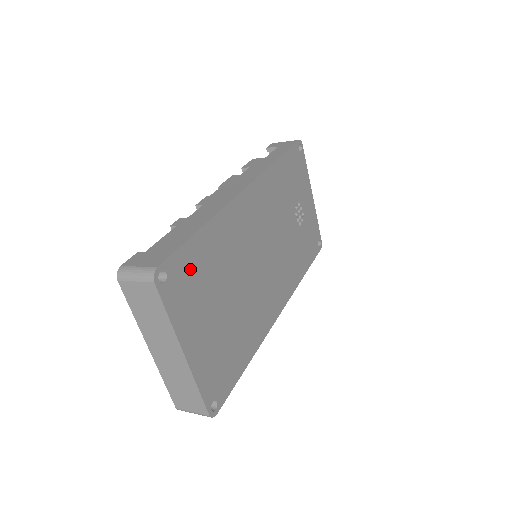
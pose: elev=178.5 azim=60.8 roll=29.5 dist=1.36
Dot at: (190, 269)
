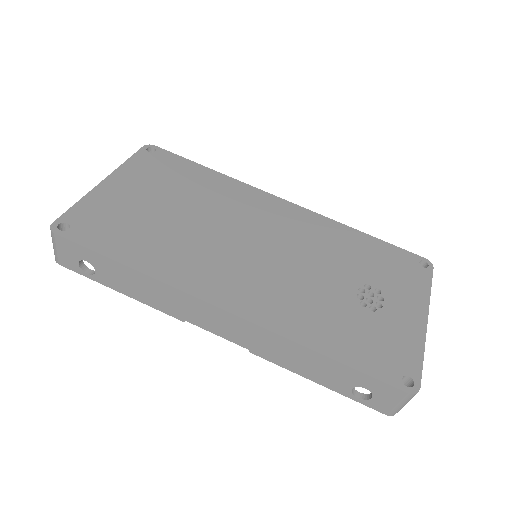
Dot at: (172, 168)
